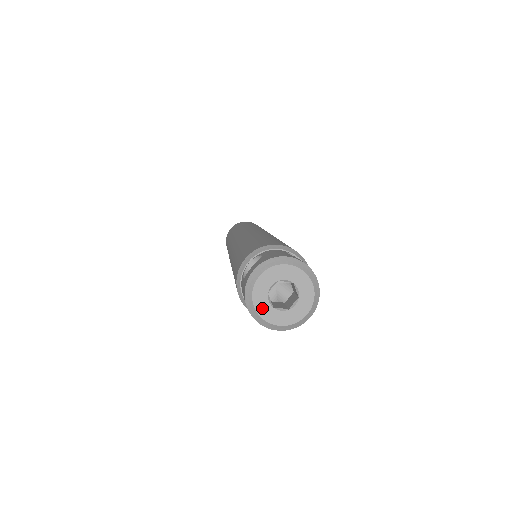
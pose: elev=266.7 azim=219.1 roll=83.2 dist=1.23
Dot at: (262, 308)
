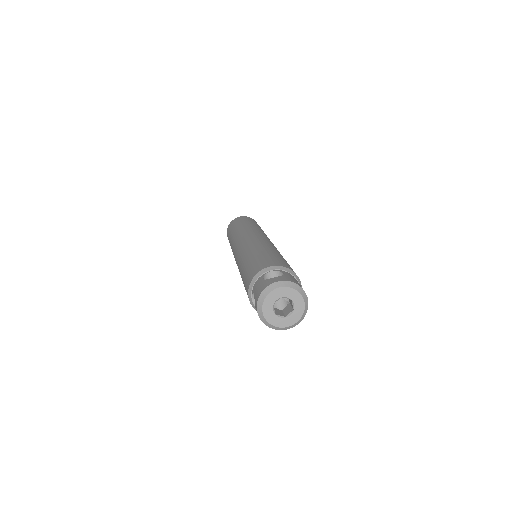
Dot at: (281, 323)
